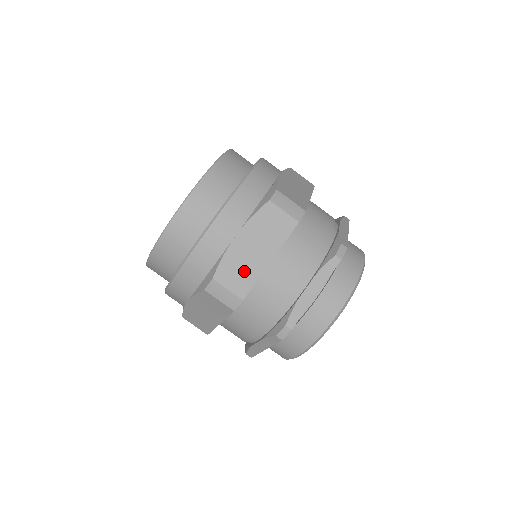
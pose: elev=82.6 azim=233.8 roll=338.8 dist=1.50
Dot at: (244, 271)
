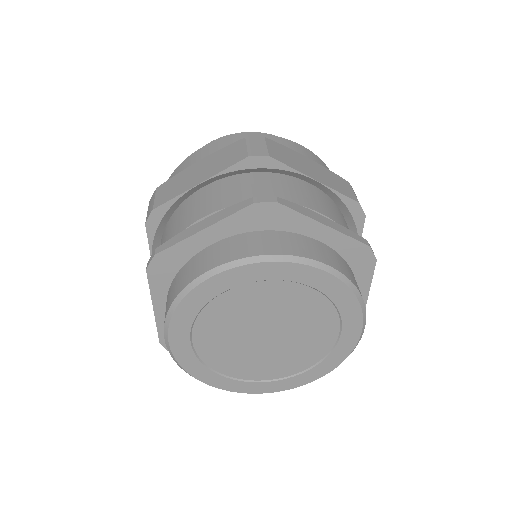
Dot at: (290, 160)
